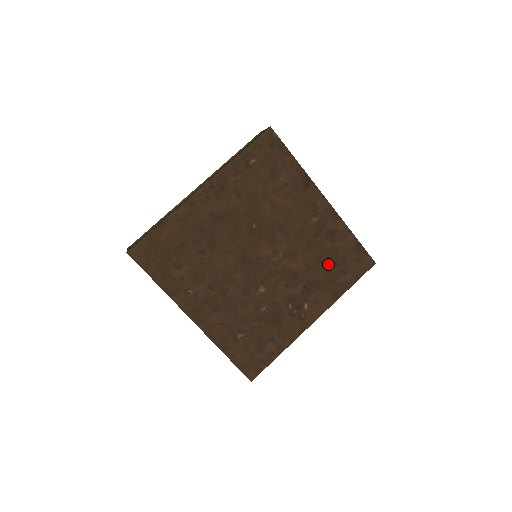
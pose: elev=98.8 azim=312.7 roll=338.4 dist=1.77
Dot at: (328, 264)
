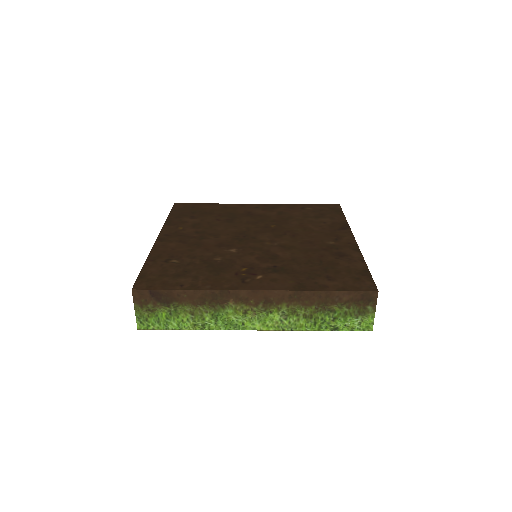
Dot at: (317, 267)
